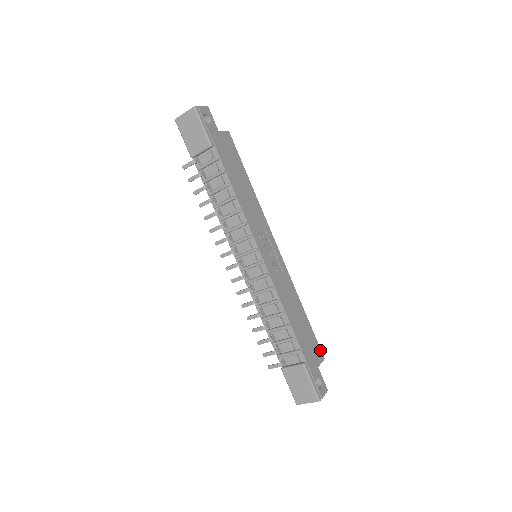
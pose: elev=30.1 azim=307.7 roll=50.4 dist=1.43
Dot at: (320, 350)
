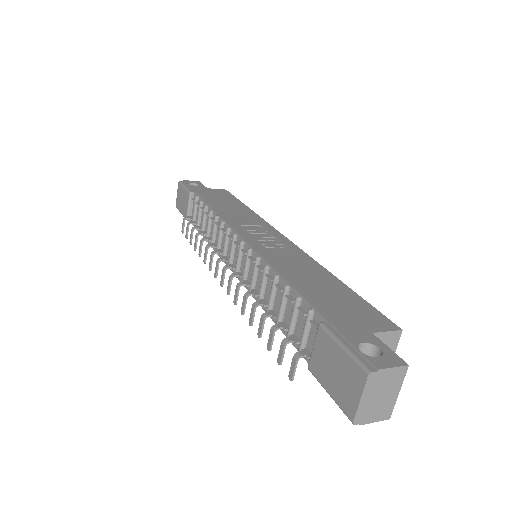
Dot at: (386, 319)
